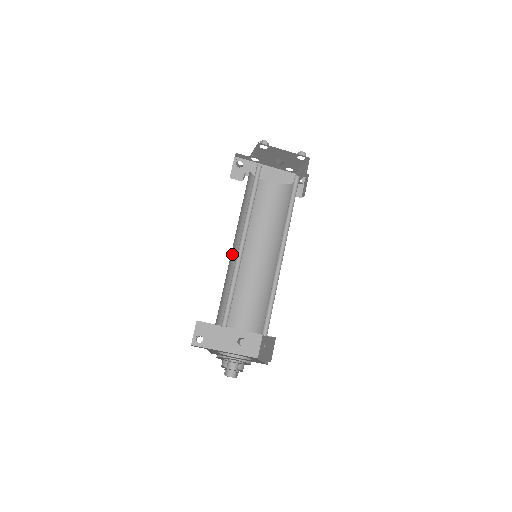
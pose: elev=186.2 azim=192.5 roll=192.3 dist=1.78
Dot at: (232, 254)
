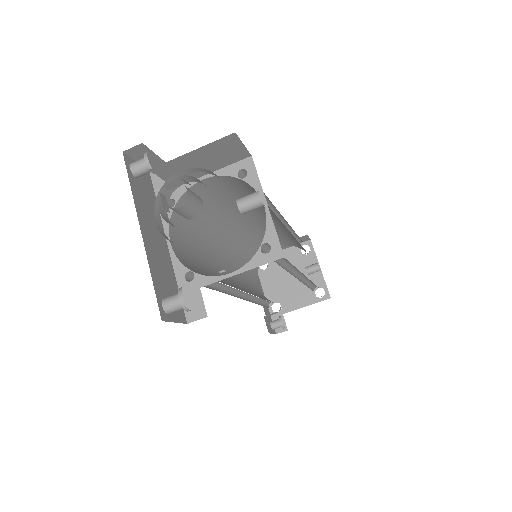
Dot at: (231, 229)
